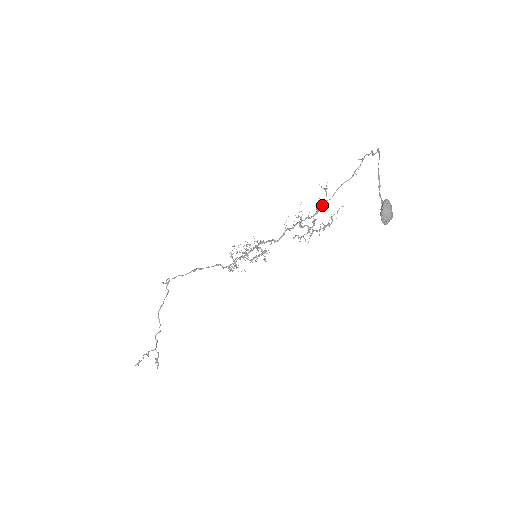
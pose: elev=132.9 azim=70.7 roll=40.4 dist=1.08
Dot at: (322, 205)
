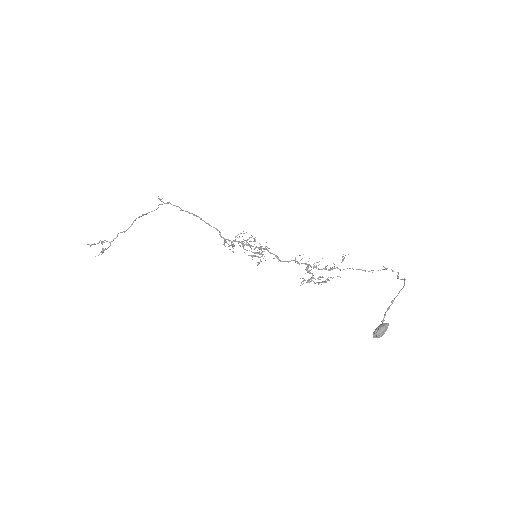
Dot at: (332, 268)
